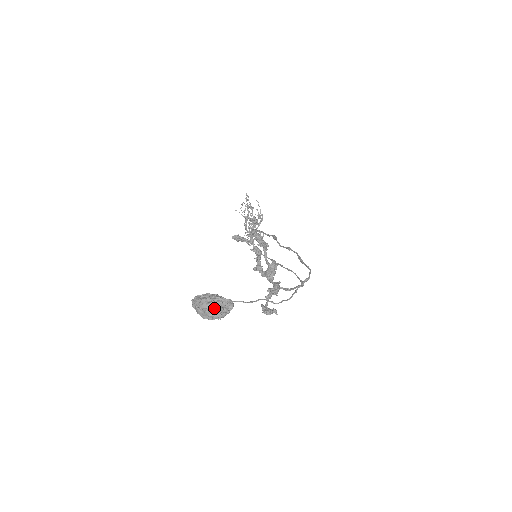
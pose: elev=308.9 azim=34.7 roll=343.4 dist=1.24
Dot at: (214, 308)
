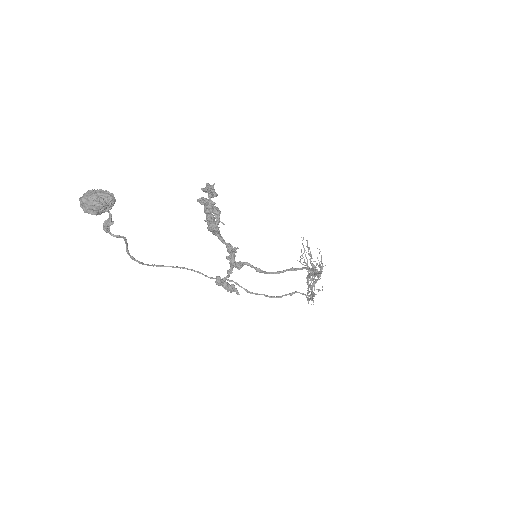
Dot at: (89, 195)
